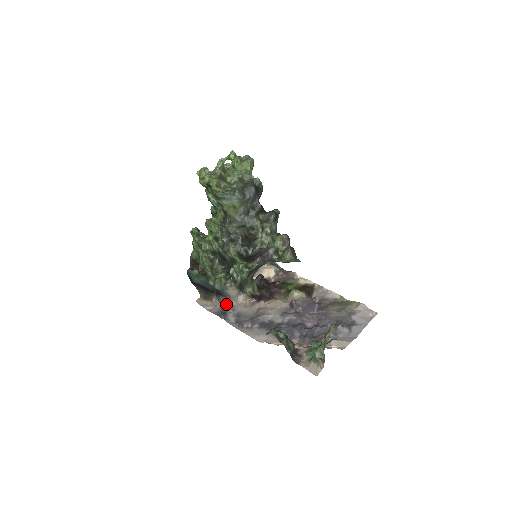
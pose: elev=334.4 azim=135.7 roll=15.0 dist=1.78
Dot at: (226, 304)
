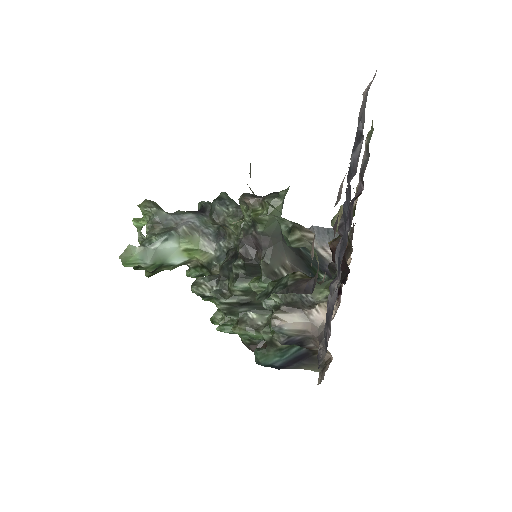
Dot at: occluded
